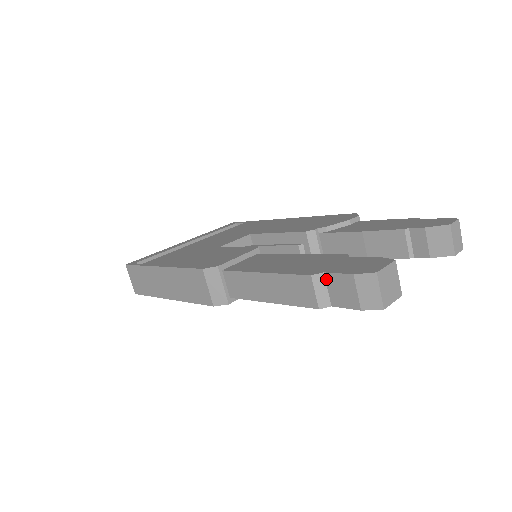
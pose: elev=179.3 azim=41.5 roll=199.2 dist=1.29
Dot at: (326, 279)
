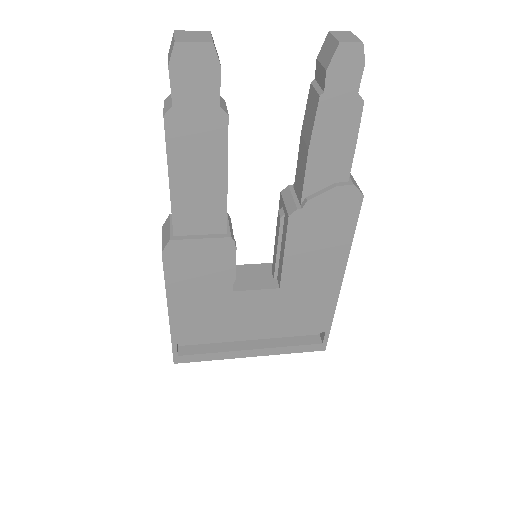
Dot at: occluded
